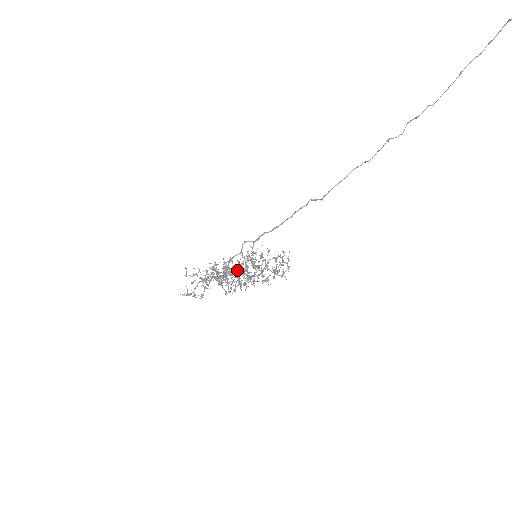
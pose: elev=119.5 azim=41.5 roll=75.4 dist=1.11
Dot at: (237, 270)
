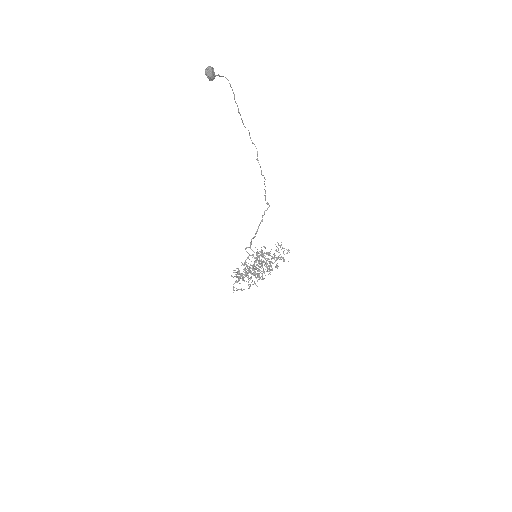
Dot at: occluded
